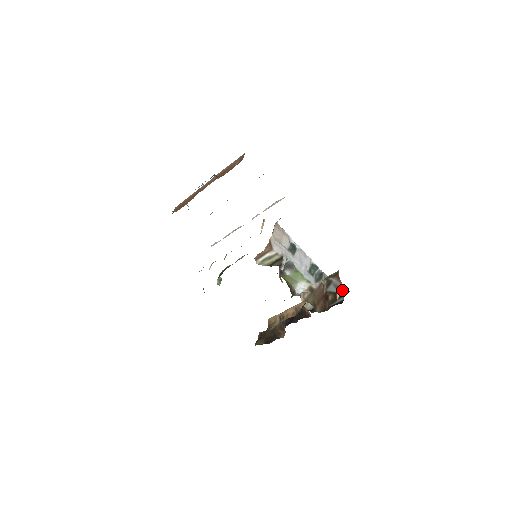
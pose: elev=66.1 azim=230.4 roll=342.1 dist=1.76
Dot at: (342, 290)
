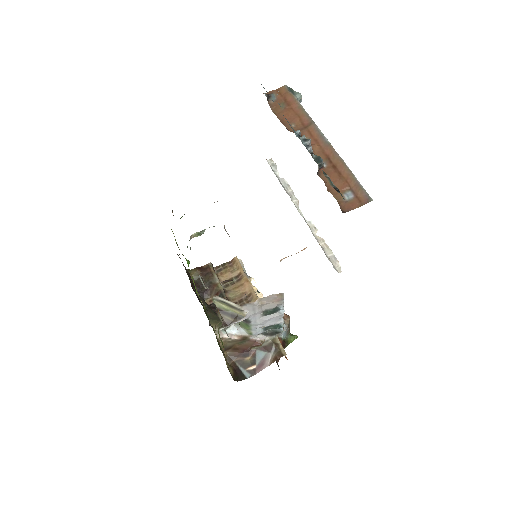
Dot at: (259, 371)
